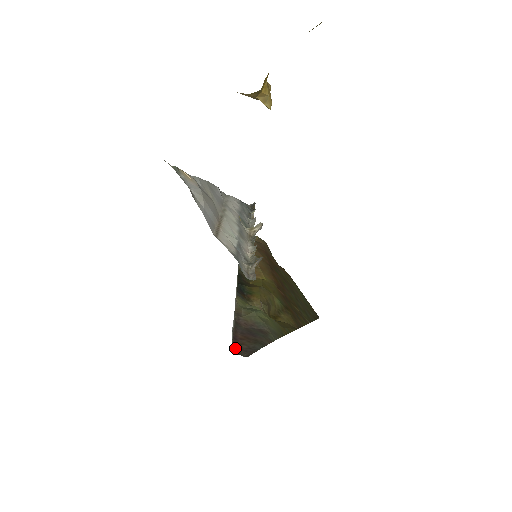
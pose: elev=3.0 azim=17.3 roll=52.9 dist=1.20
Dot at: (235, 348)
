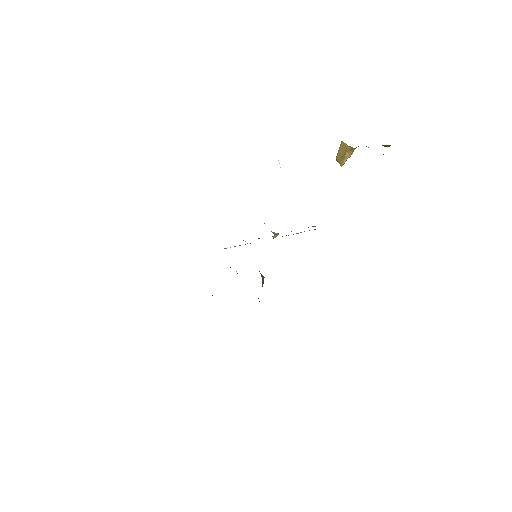
Dot at: occluded
